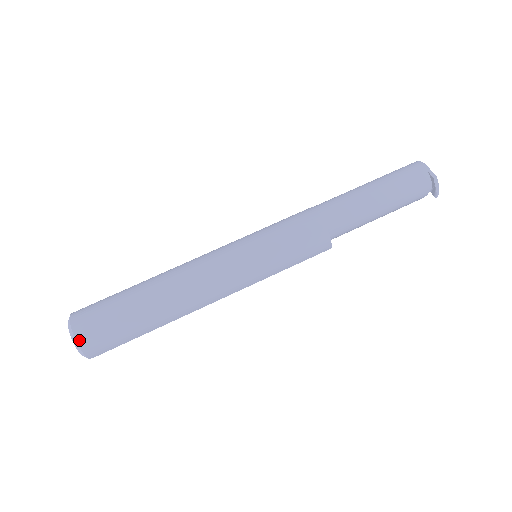
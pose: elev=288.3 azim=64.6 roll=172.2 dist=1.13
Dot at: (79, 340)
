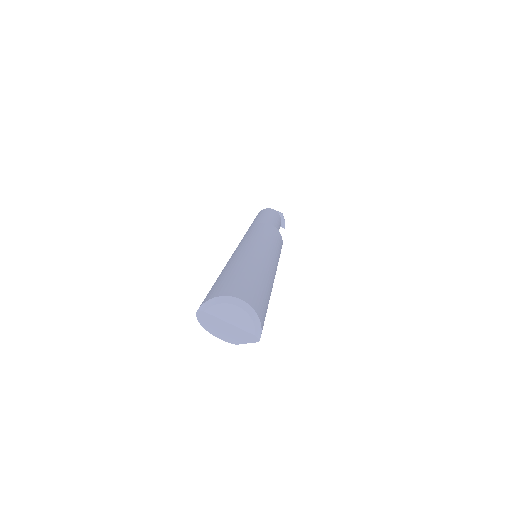
Dot at: (255, 309)
